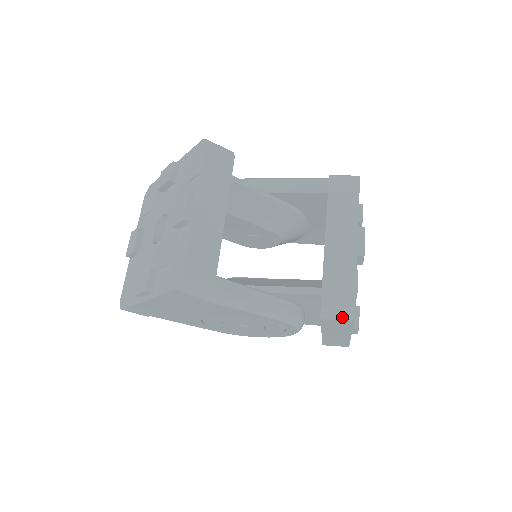
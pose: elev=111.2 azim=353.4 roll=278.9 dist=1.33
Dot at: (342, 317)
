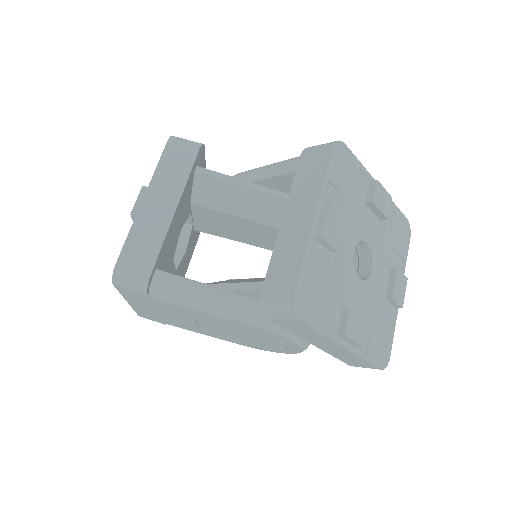
Dot at: (284, 314)
